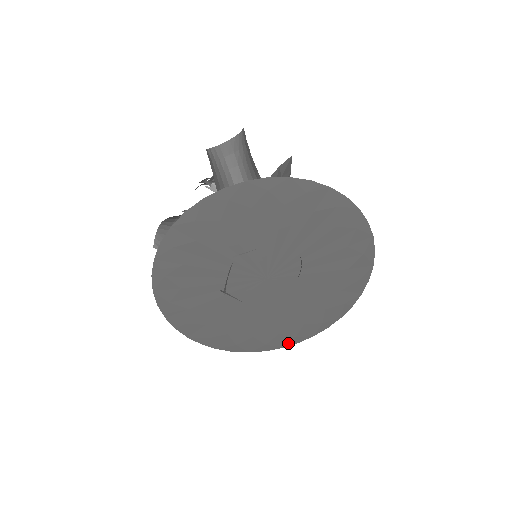
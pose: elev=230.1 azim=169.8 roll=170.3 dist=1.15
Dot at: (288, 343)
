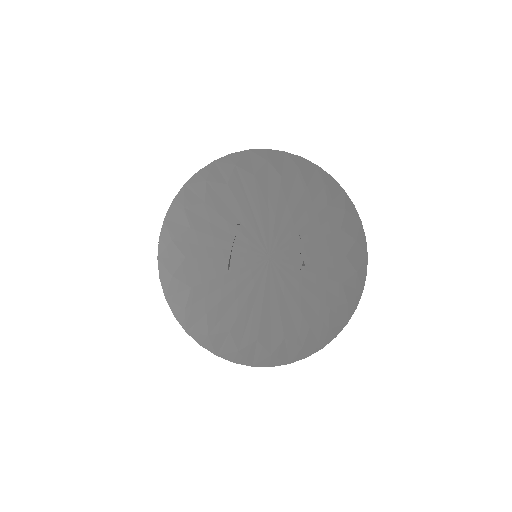
Dot at: (295, 357)
